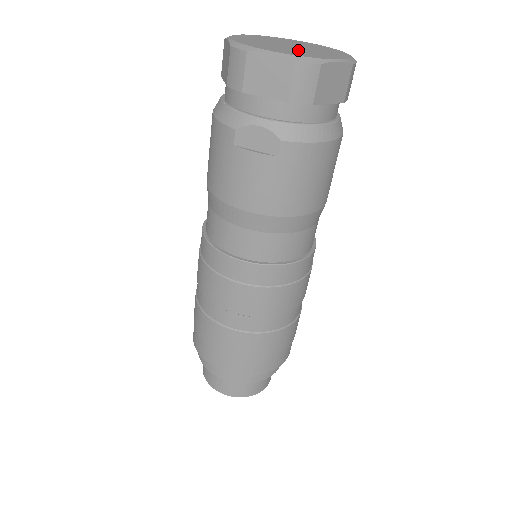
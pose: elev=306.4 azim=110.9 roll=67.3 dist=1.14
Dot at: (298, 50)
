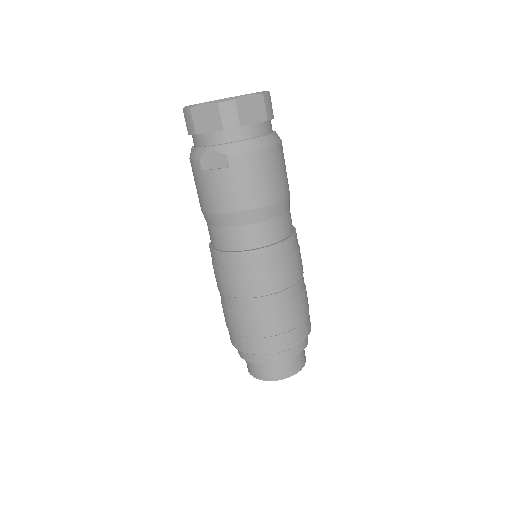
Dot at: occluded
